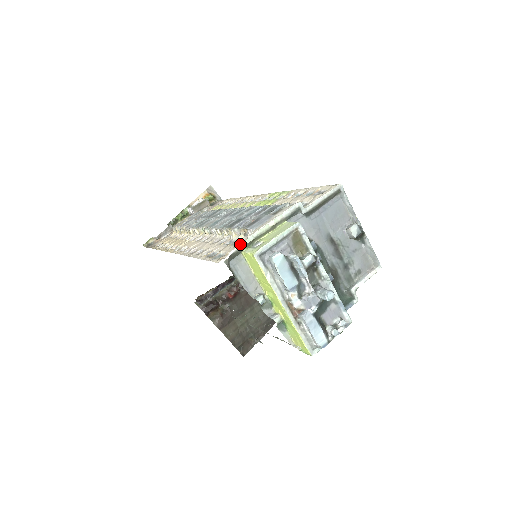
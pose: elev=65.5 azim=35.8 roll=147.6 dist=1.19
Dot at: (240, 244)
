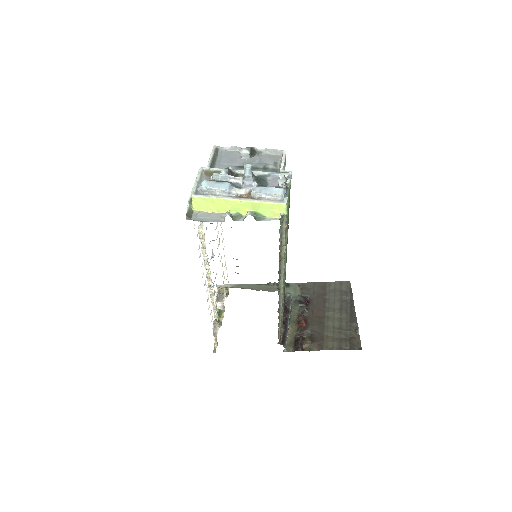
Dot at: occluded
